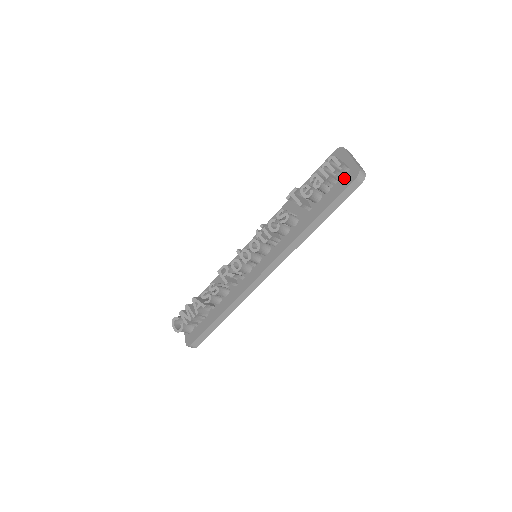
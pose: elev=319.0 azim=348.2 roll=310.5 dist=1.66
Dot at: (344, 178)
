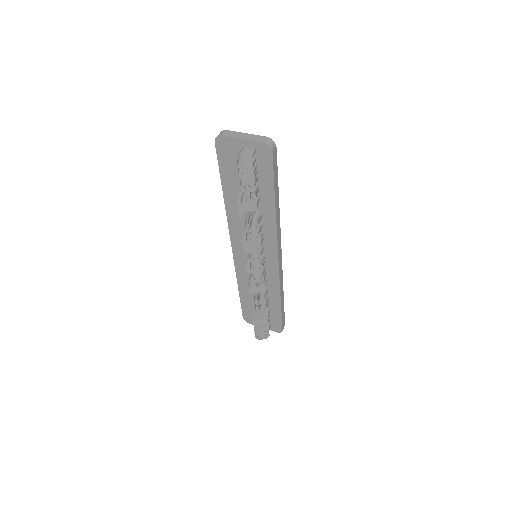
Dot at: (259, 159)
